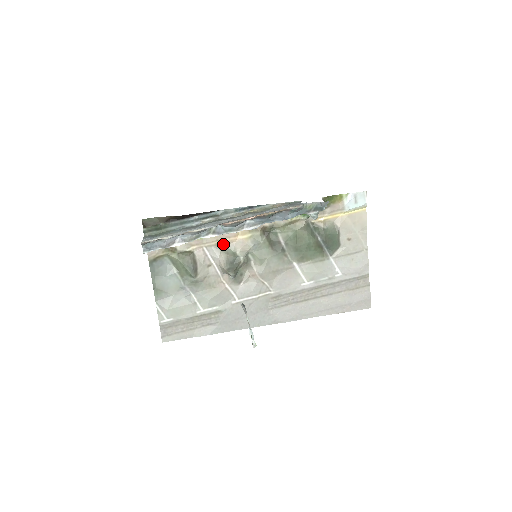
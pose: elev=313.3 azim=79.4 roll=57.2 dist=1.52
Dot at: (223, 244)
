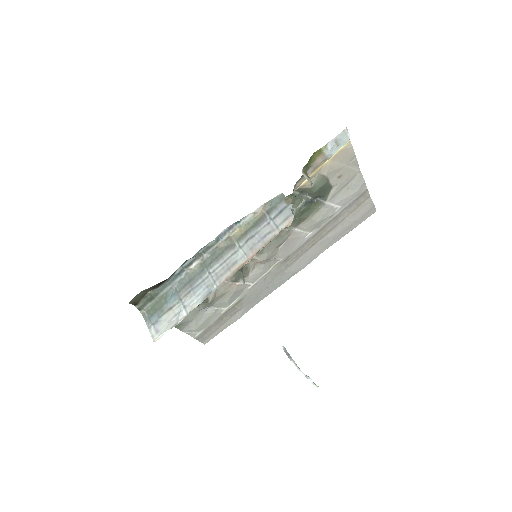
Dot at: occluded
